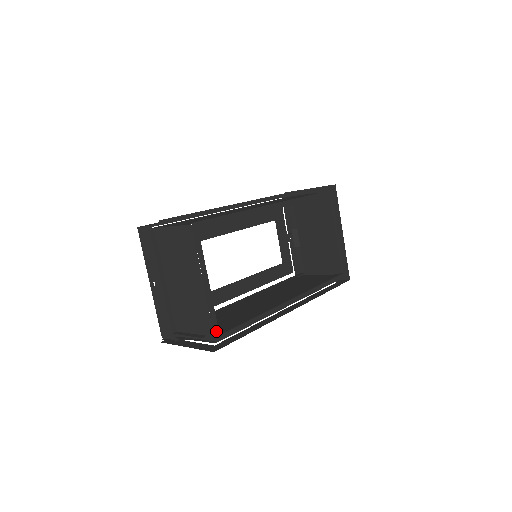
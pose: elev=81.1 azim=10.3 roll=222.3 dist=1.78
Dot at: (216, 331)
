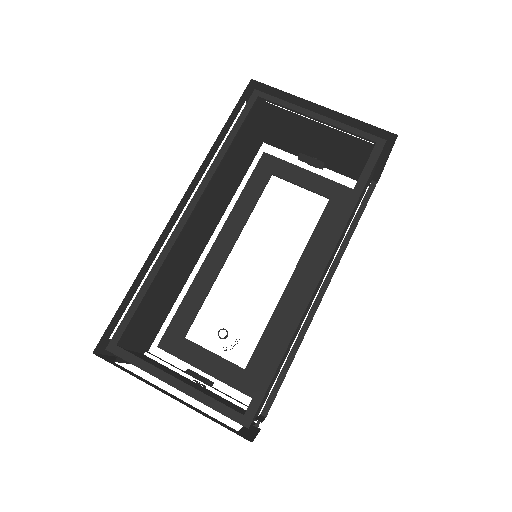
Dot at: (236, 416)
